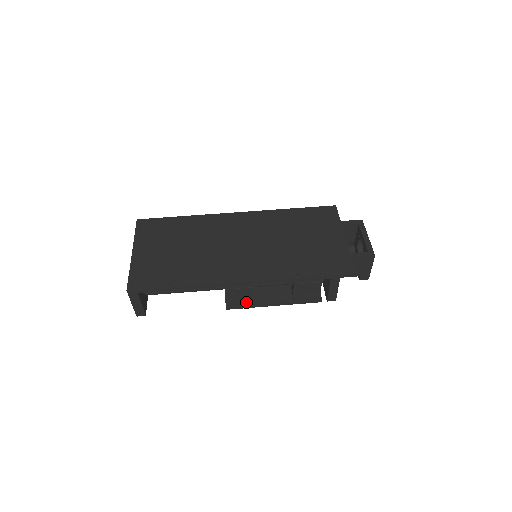
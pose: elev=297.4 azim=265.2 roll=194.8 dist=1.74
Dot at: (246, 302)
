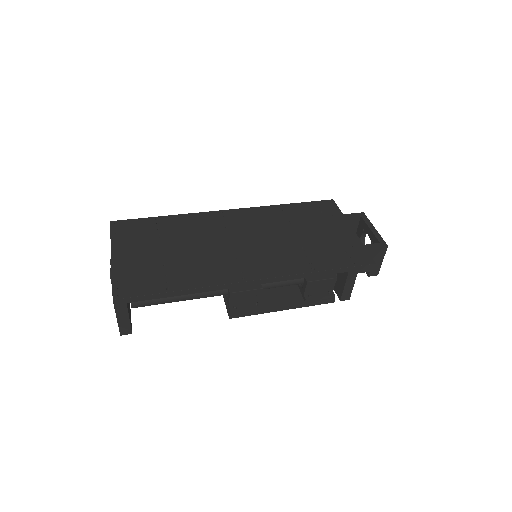
Dot at: (253, 307)
